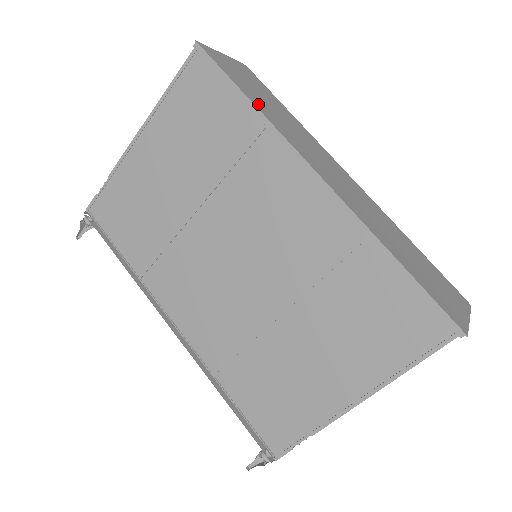
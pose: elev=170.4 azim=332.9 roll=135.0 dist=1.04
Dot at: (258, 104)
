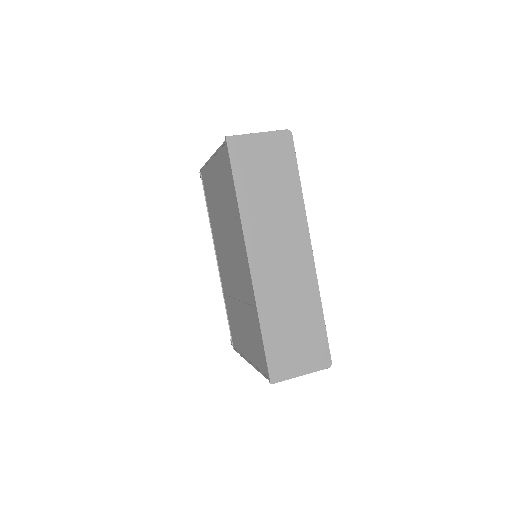
Dot at: (245, 196)
